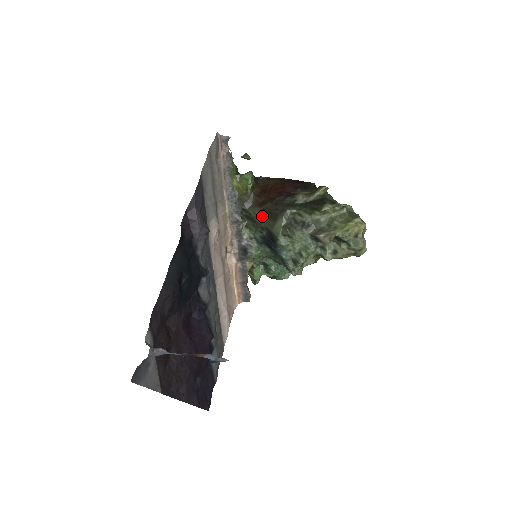
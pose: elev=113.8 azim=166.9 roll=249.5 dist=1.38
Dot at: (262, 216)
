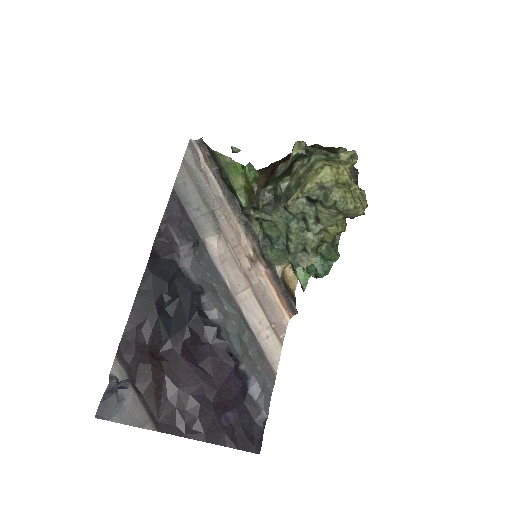
Dot at: occluded
